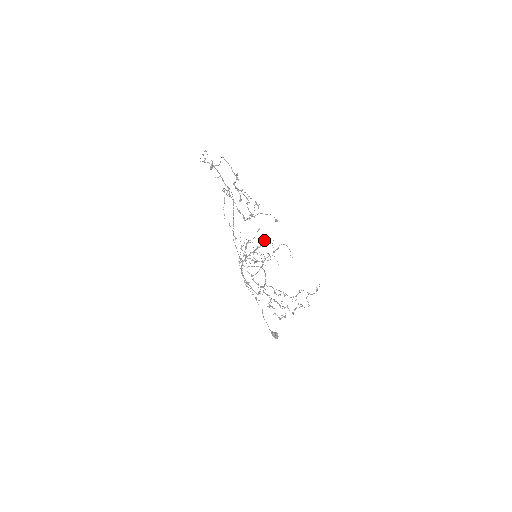
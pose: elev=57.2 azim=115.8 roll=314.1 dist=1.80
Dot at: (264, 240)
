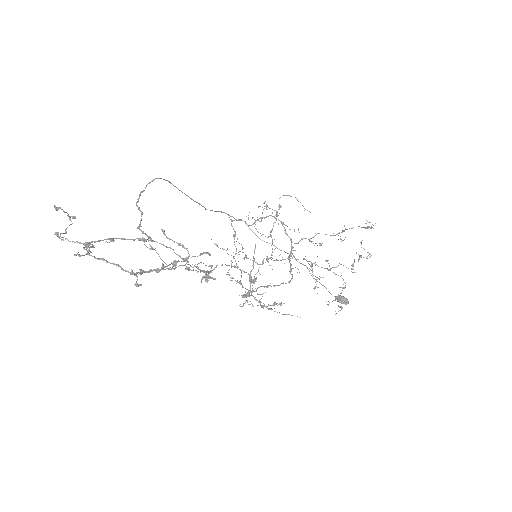
Dot at: occluded
